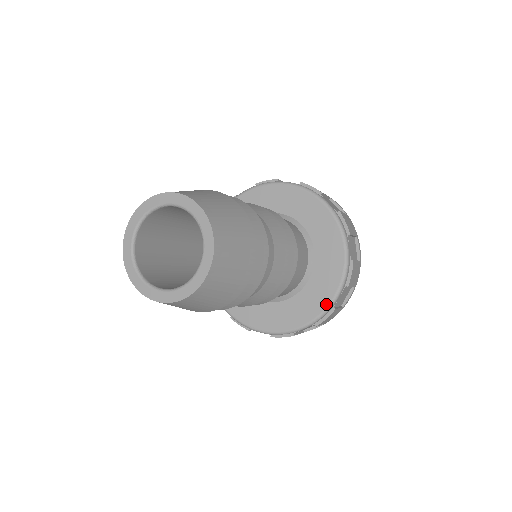
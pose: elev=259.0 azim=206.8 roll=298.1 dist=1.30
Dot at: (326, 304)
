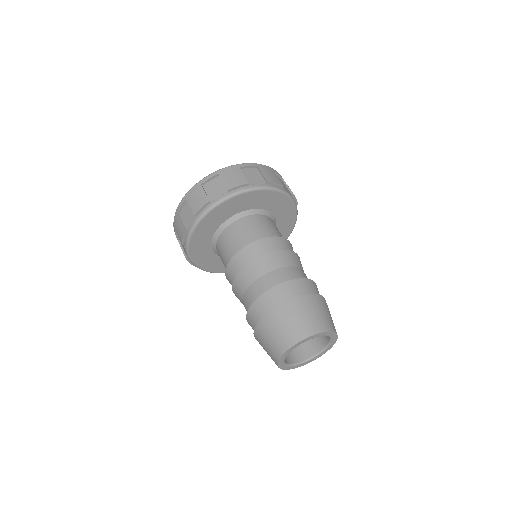
Dot at: (294, 223)
